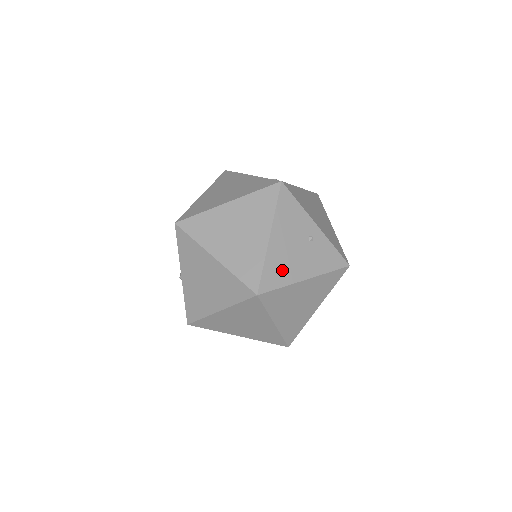
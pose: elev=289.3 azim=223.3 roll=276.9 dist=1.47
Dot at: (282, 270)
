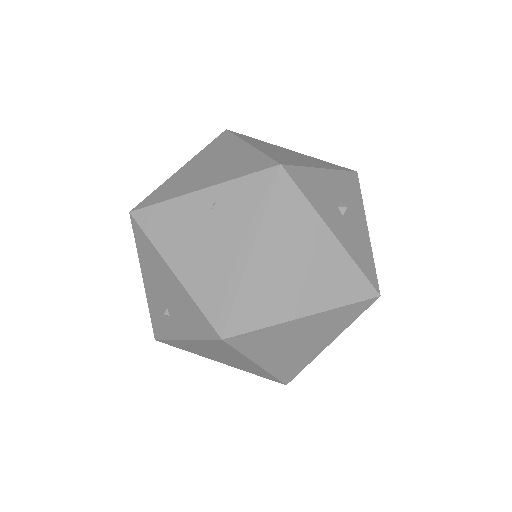
Dot at: occluded
